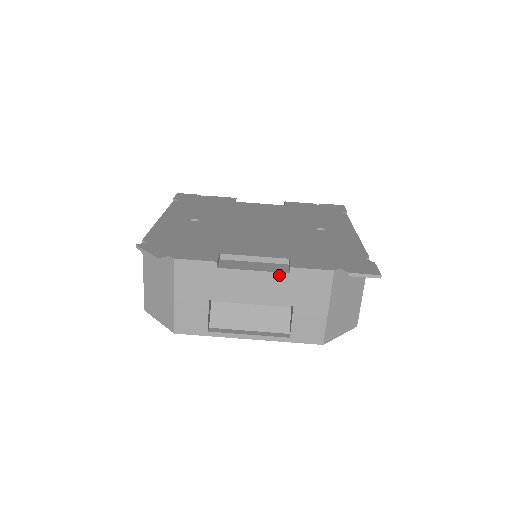
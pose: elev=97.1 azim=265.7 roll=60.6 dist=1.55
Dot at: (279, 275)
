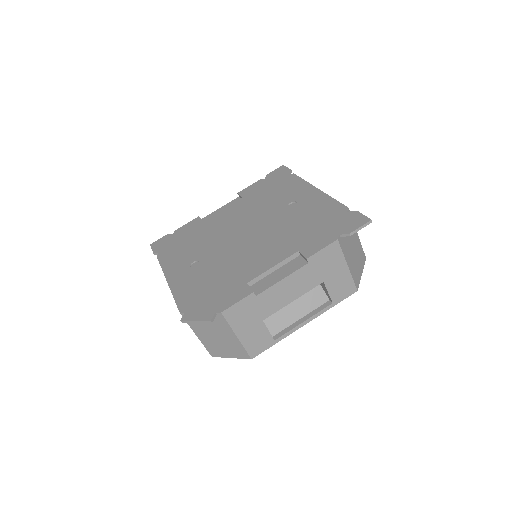
Dot at: (302, 269)
